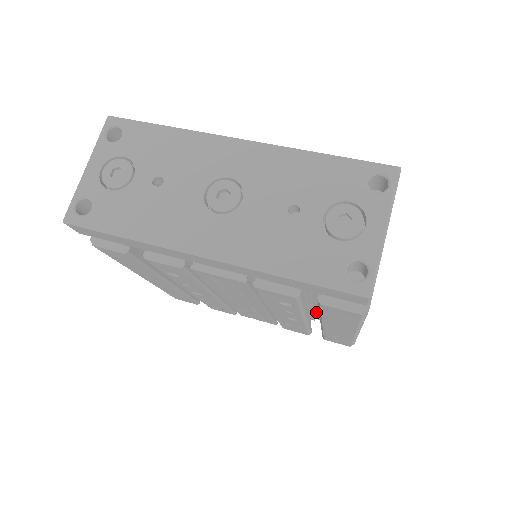
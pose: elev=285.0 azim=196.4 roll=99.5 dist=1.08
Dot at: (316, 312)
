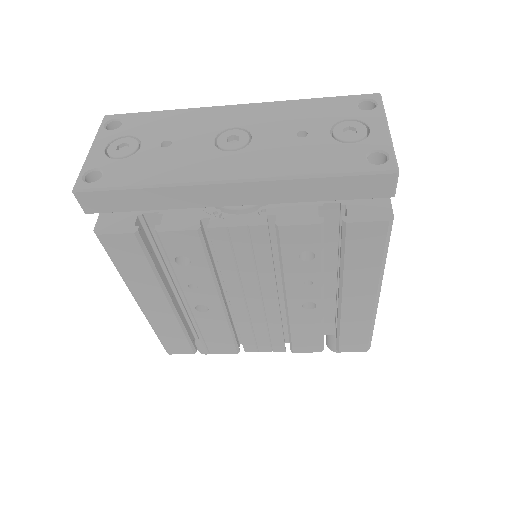
Dot at: (325, 314)
